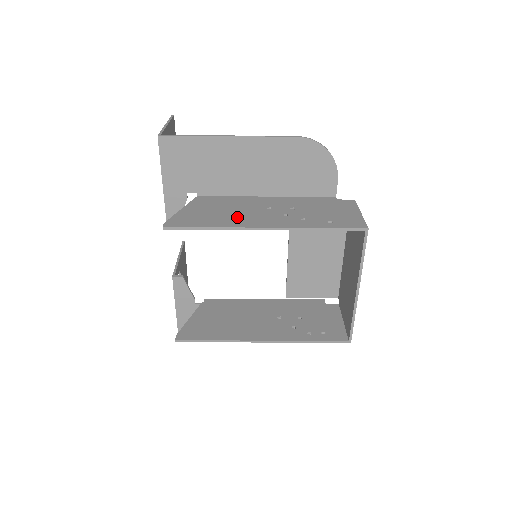
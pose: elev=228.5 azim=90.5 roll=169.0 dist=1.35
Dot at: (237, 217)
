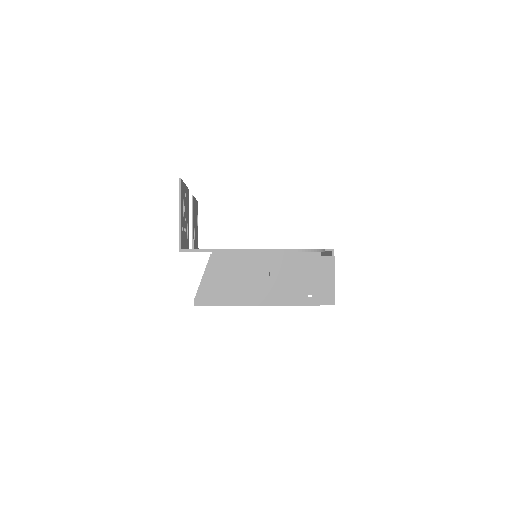
Dot at: (245, 290)
